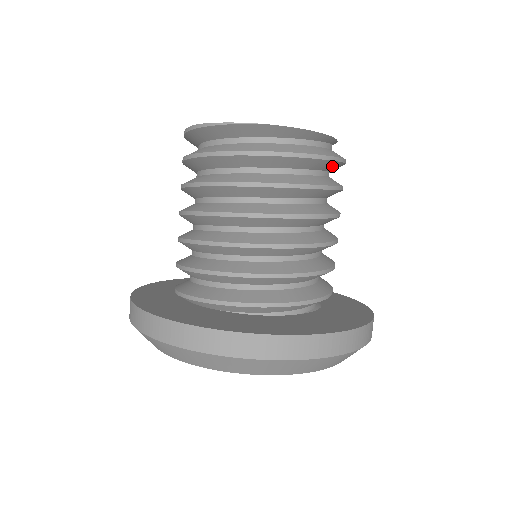
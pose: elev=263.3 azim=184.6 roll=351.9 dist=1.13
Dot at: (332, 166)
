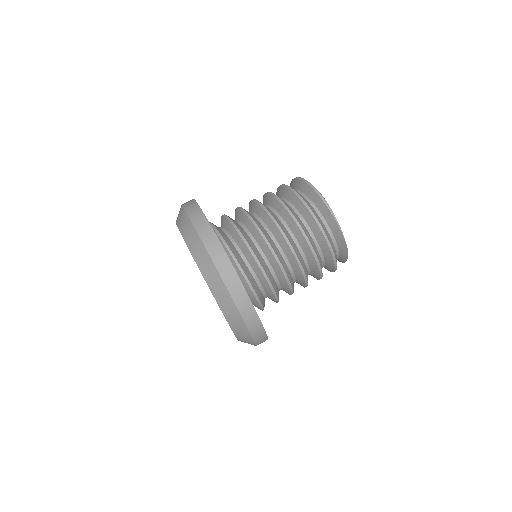
Dot at: occluded
